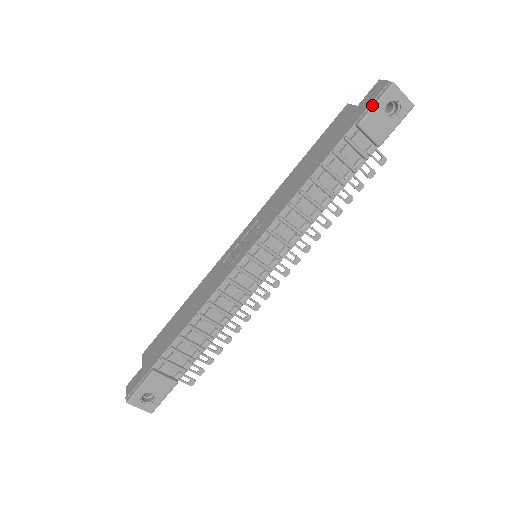
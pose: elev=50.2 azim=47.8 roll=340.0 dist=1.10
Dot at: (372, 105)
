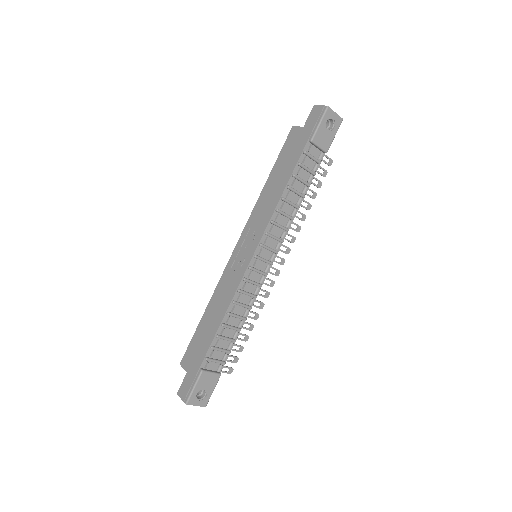
Dot at: (317, 125)
